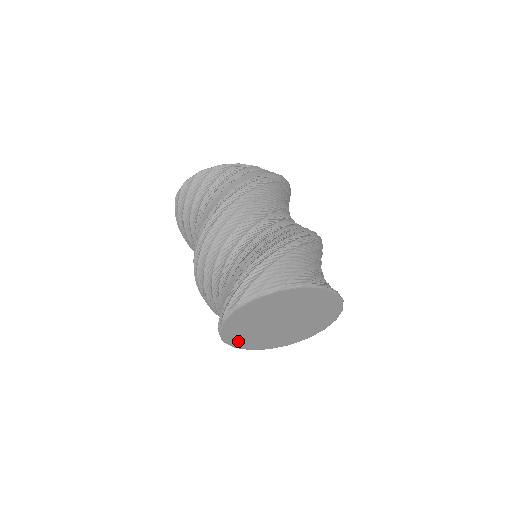
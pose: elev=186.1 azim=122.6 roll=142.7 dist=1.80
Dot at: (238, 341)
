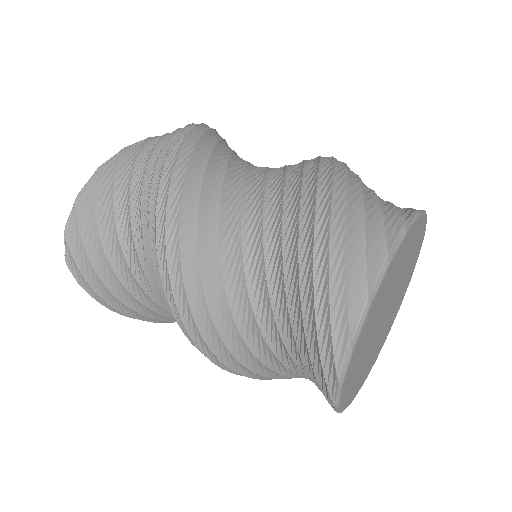
Dot at: (353, 391)
